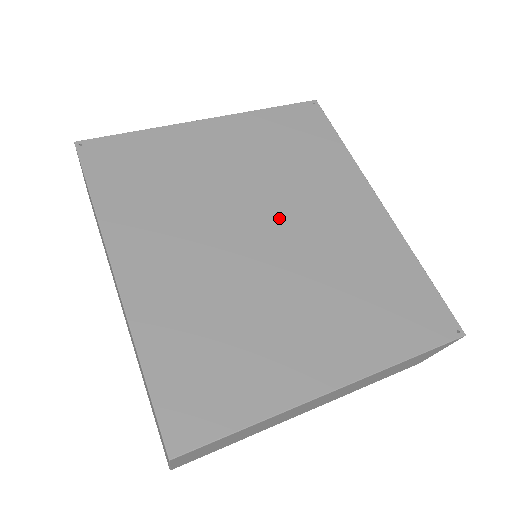
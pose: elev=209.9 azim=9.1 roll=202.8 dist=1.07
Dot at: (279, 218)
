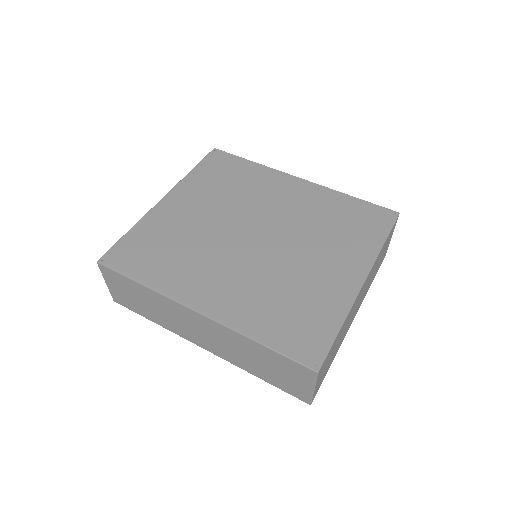
Dot at: (256, 222)
